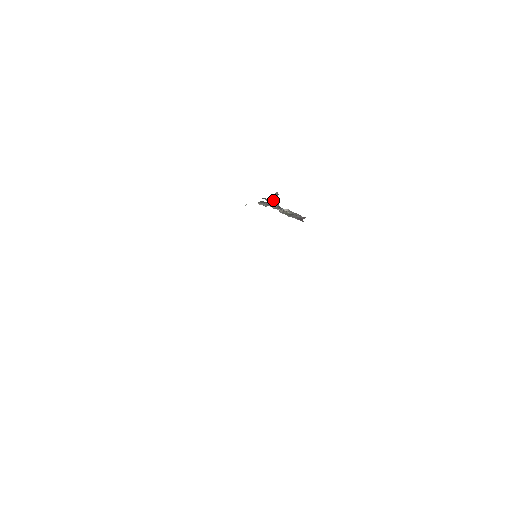
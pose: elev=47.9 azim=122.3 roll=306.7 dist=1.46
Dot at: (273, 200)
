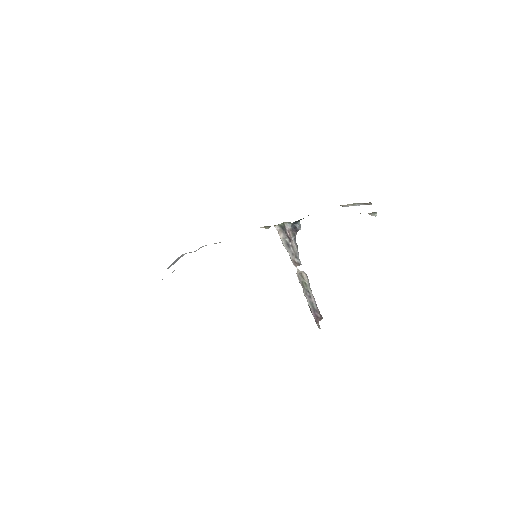
Dot at: (294, 229)
